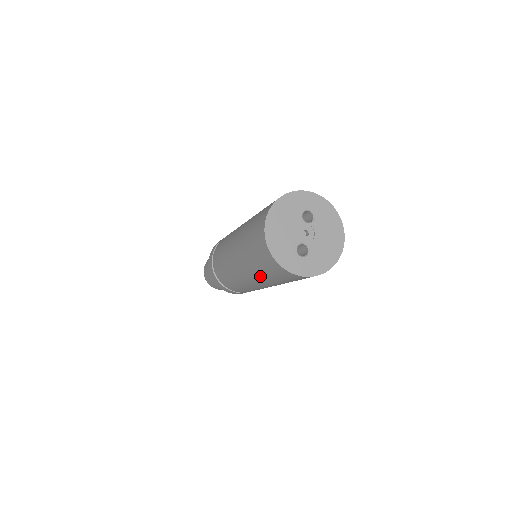
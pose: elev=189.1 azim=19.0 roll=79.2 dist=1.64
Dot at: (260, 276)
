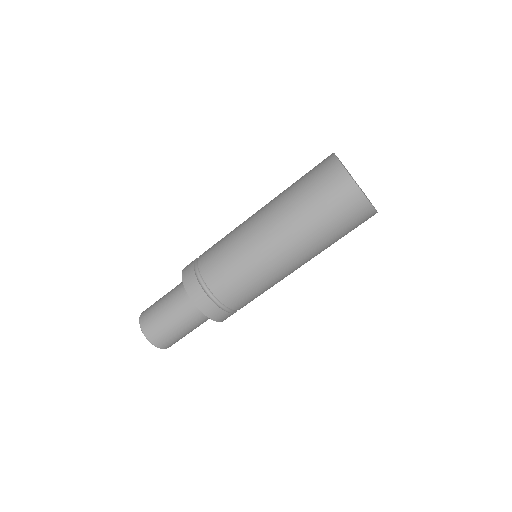
Dot at: (308, 225)
